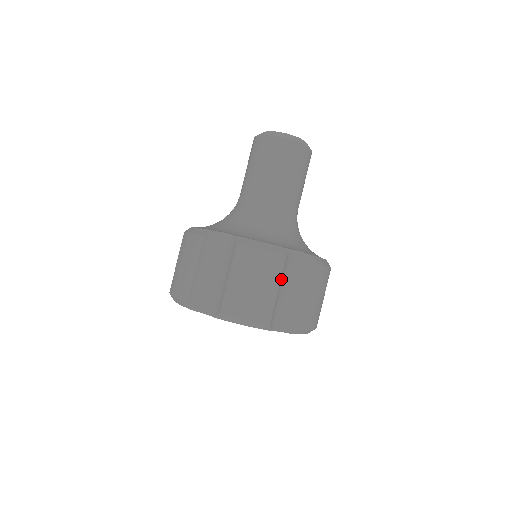
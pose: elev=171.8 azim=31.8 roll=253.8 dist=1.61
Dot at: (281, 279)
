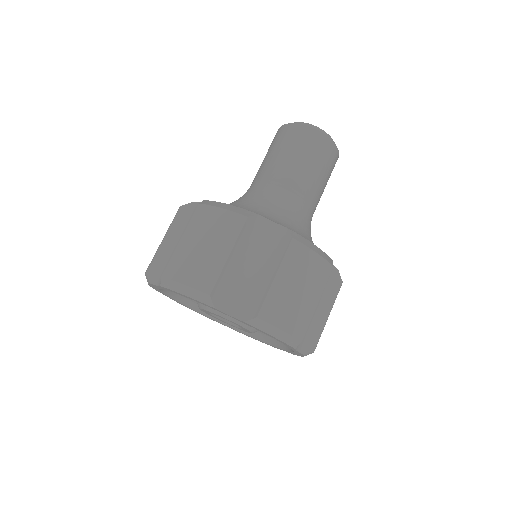
Dot at: (321, 291)
